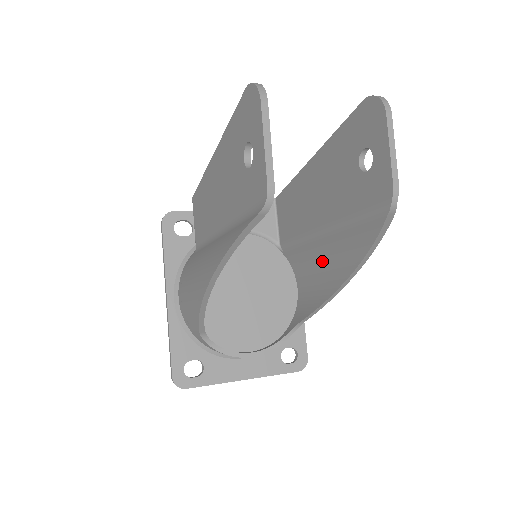
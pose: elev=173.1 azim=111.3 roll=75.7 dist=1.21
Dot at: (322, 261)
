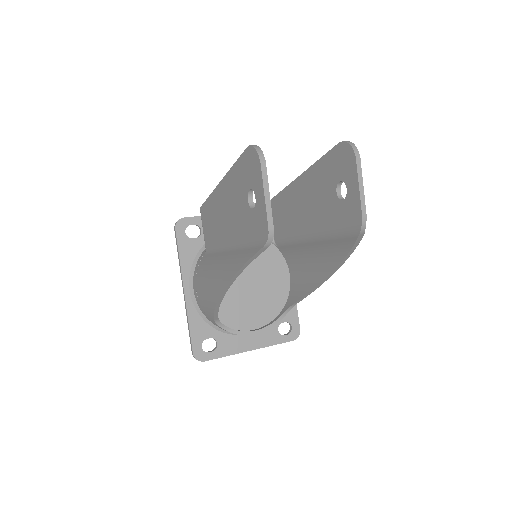
Dot at: (309, 258)
